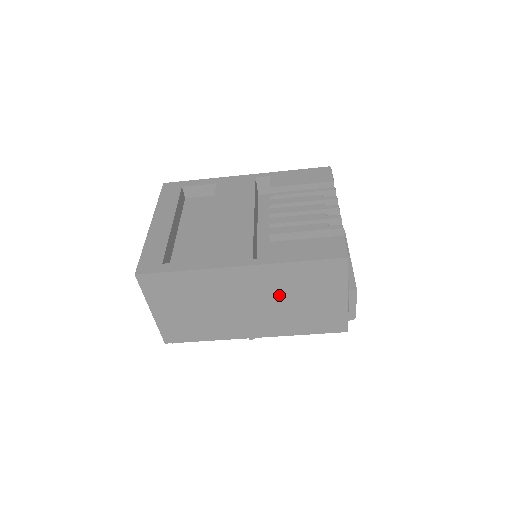
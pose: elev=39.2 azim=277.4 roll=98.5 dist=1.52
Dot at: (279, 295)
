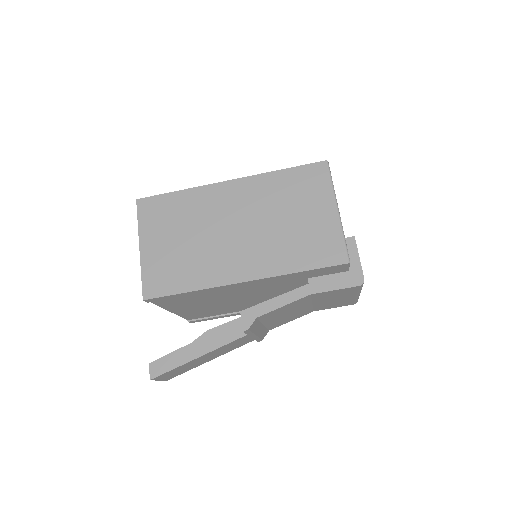
Dot at: (268, 213)
